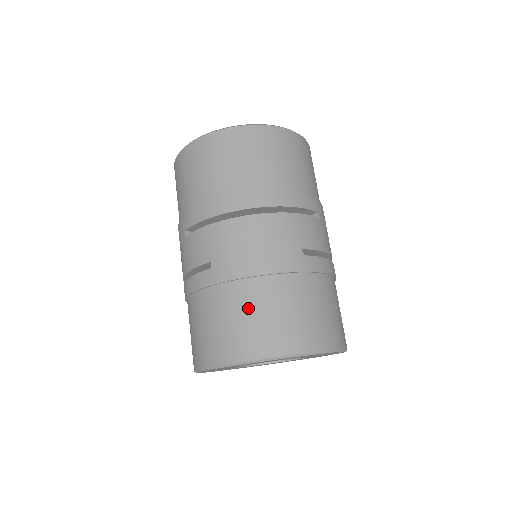
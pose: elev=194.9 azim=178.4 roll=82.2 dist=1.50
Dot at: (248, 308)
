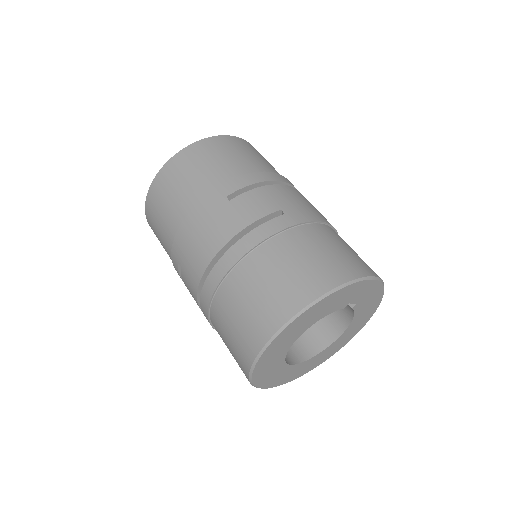
Dot at: (336, 242)
